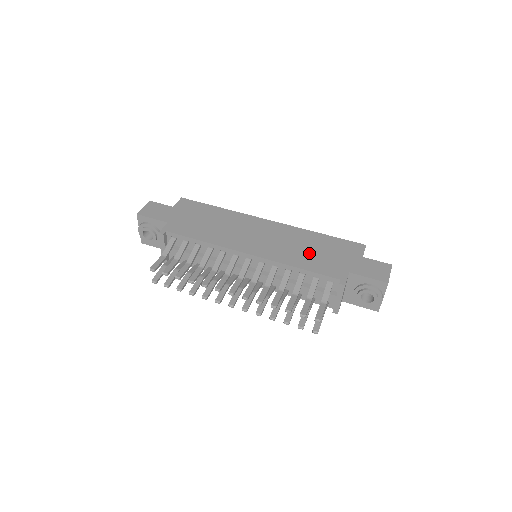
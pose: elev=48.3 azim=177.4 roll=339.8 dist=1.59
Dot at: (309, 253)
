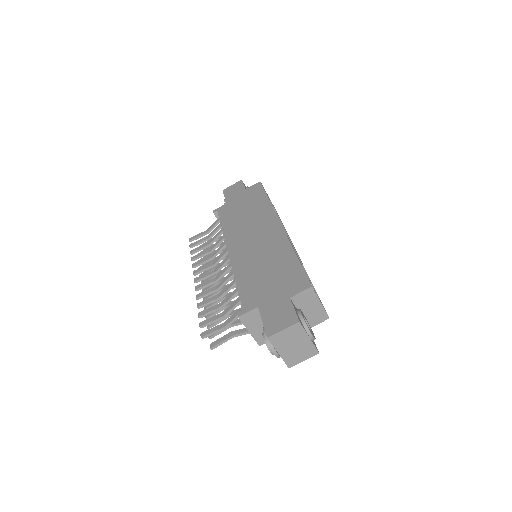
Dot at: (260, 271)
